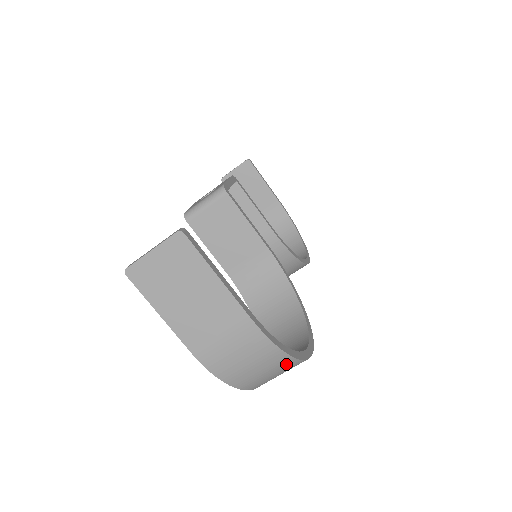
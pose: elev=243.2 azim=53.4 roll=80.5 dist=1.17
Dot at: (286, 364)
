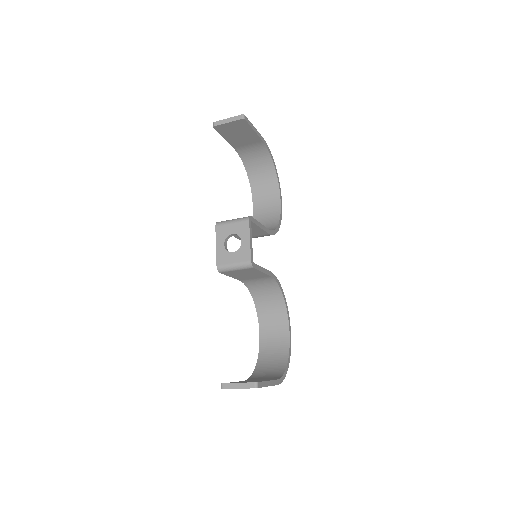
Dot at: occluded
